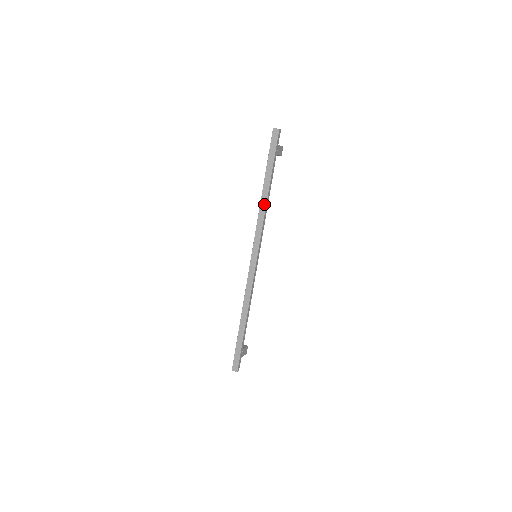
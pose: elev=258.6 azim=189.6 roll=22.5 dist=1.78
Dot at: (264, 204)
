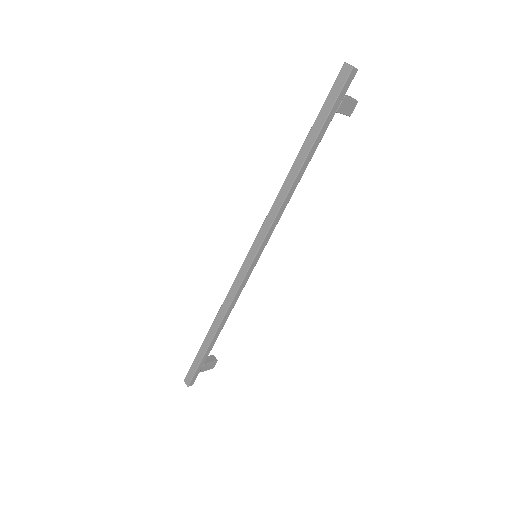
Dot at: (288, 186)
